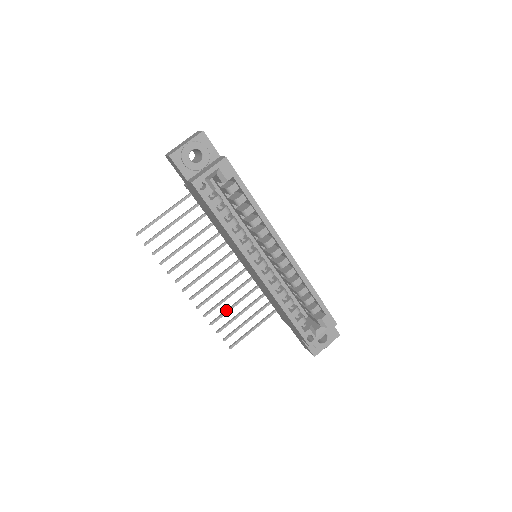
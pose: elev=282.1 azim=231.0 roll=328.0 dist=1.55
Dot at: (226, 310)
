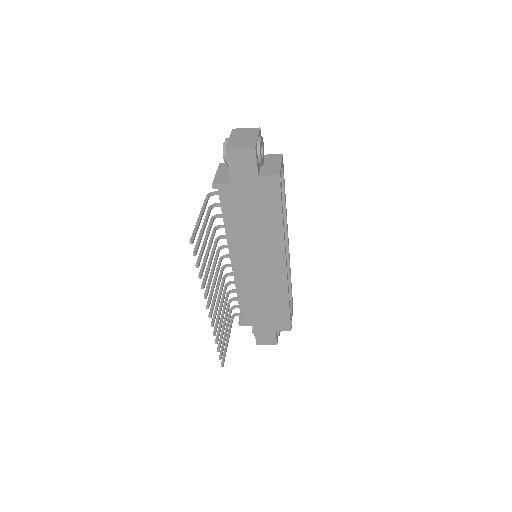
Dot at: (220, 324)
